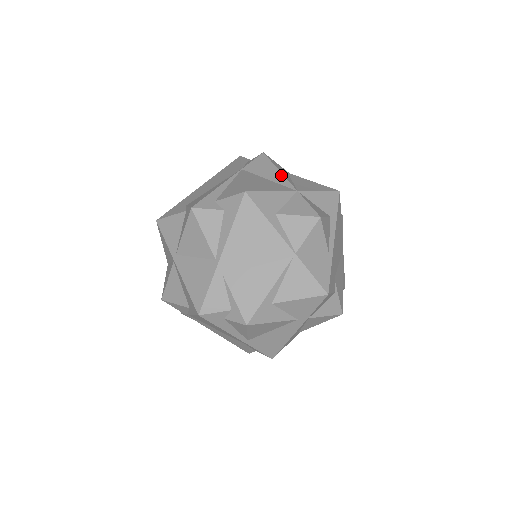
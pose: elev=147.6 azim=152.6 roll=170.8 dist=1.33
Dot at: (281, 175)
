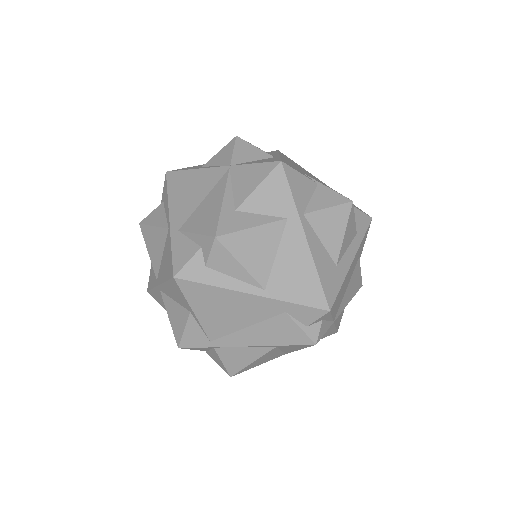
Dot at: occluded
